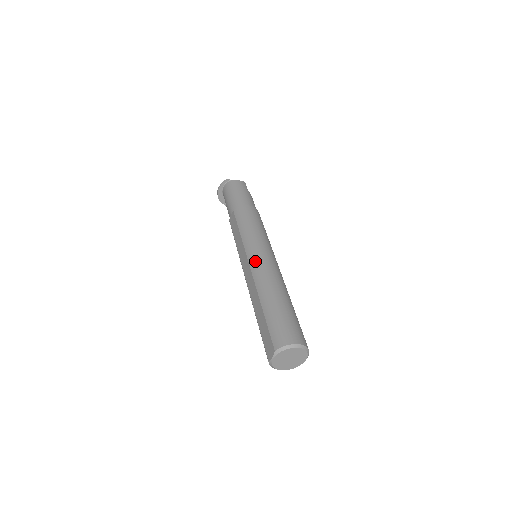
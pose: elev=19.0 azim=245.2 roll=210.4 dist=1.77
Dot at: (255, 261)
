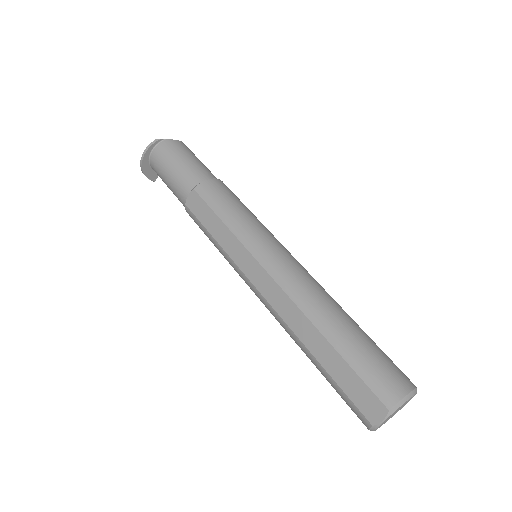
Dot at: (277, 267)
